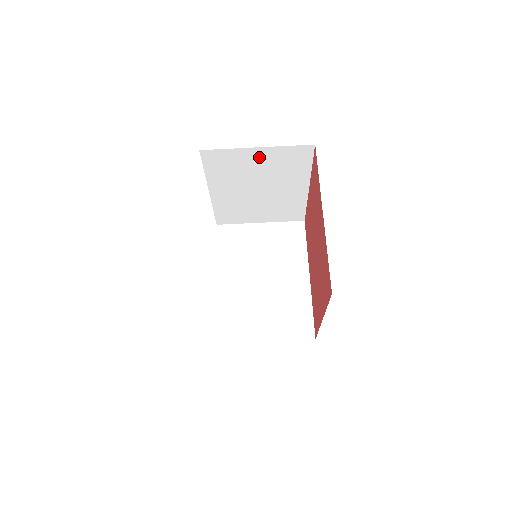
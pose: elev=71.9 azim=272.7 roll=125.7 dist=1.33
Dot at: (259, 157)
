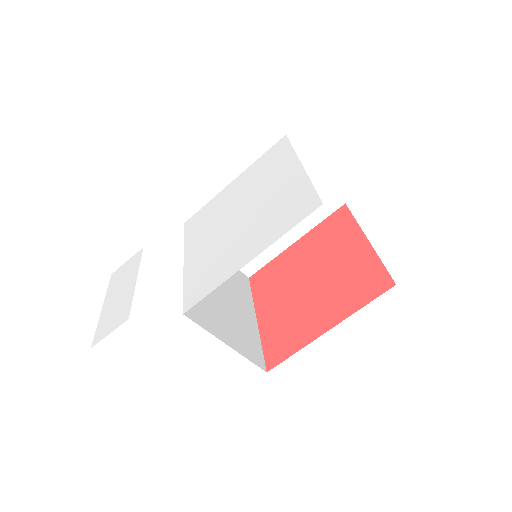
Dot at: occluded
